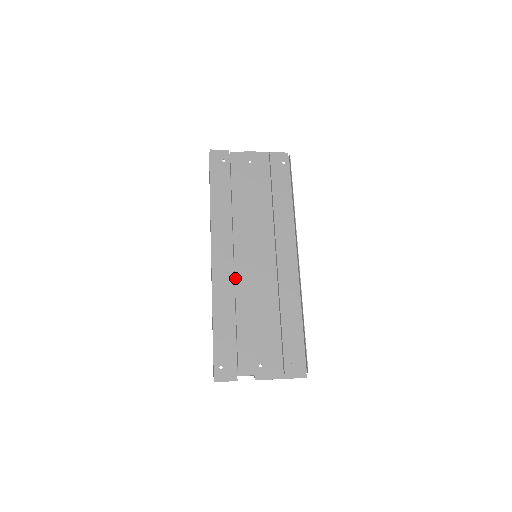
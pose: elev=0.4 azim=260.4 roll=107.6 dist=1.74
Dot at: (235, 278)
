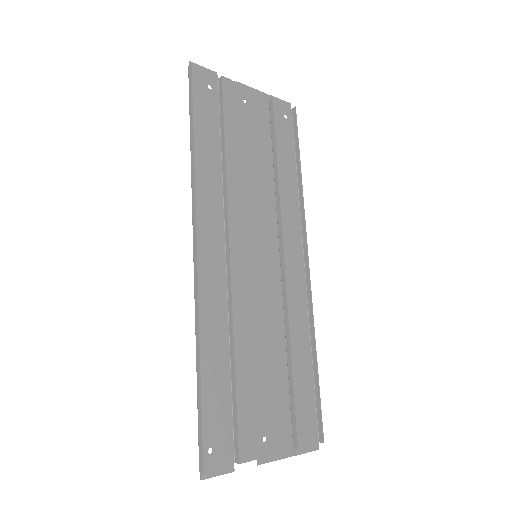
Dot at: (232, 291)
